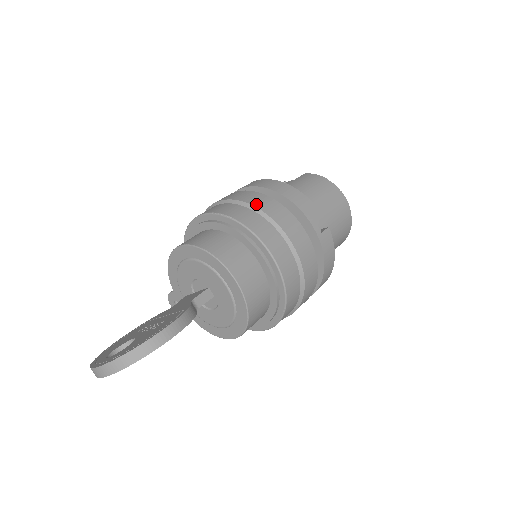
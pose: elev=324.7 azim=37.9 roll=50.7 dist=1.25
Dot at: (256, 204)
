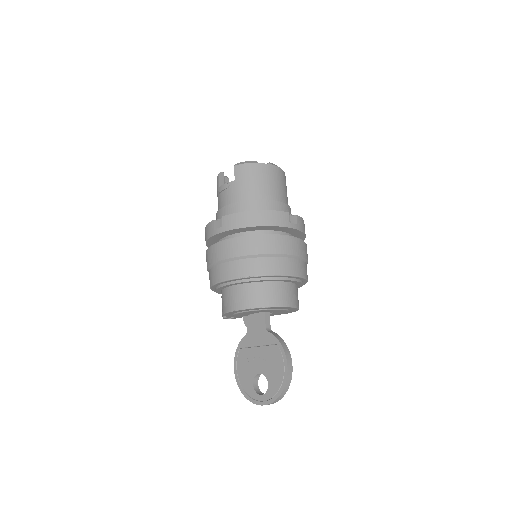
Dot at: (259, 251)
